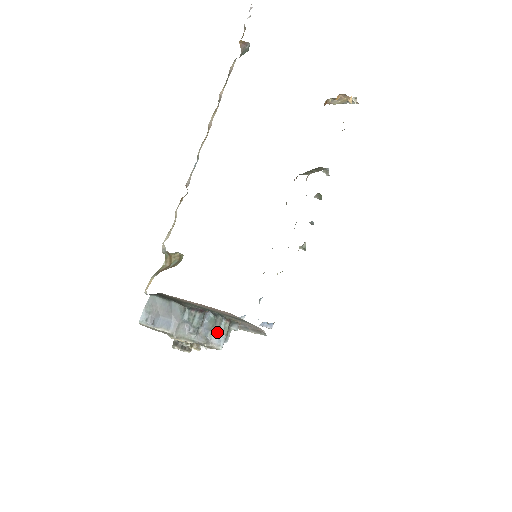
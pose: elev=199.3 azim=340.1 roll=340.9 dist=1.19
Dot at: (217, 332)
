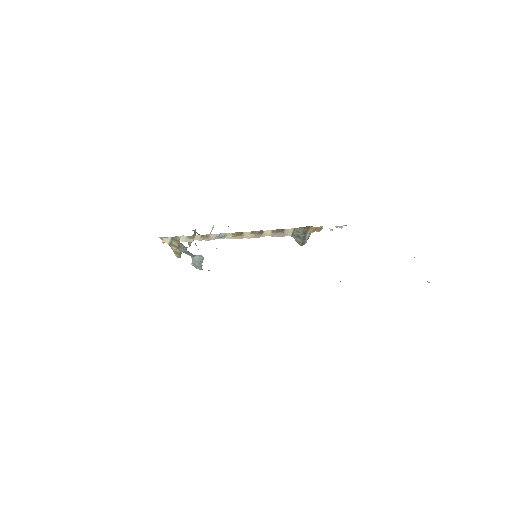
Dot at: (197, 266)
